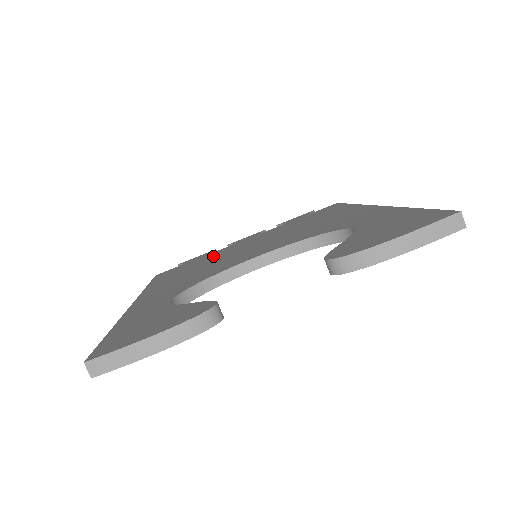
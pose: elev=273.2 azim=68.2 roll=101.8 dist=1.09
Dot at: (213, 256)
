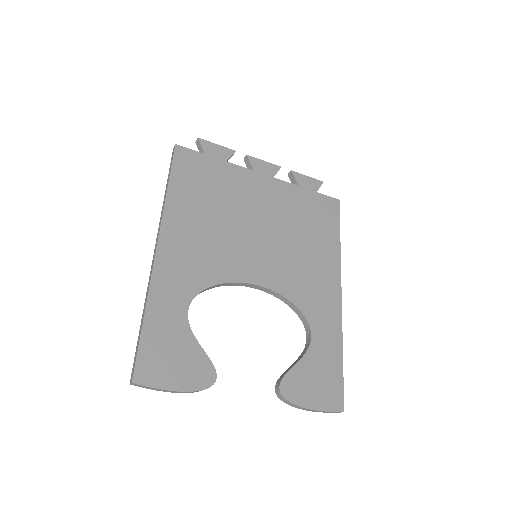
Dot at: (230, 189)
